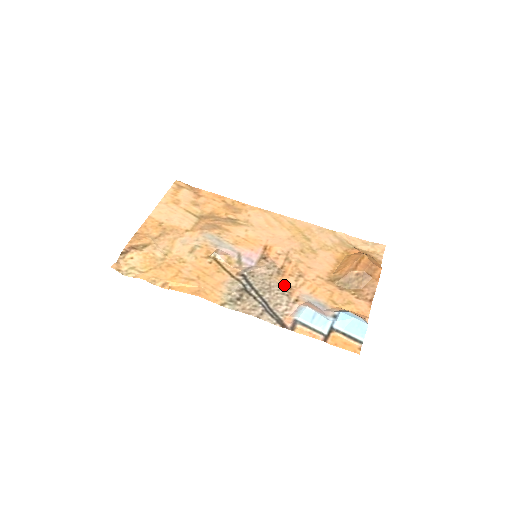
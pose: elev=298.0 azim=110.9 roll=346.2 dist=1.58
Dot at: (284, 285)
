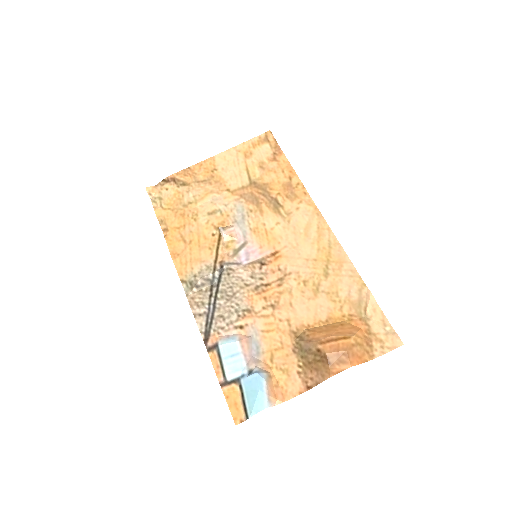
Dot at: (248, 303)
